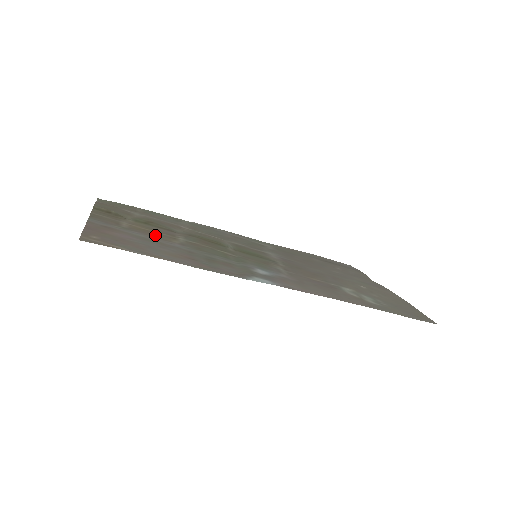
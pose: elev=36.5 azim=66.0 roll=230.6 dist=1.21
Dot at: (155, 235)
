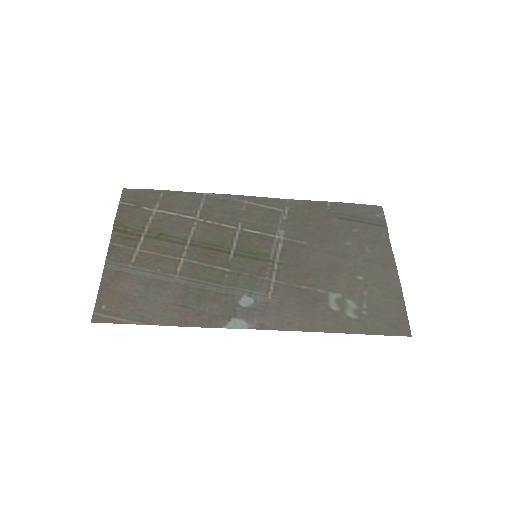
Dot at: (160, 265)
